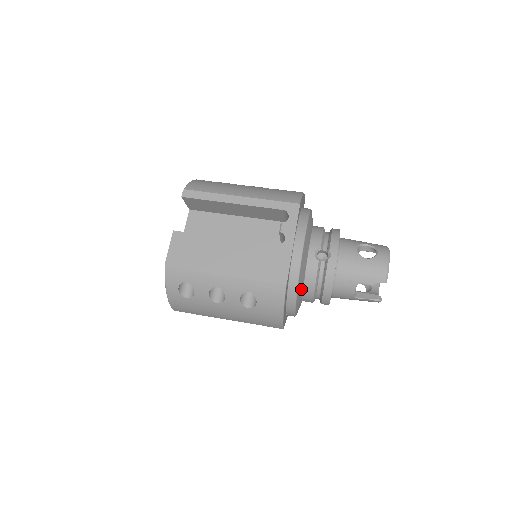
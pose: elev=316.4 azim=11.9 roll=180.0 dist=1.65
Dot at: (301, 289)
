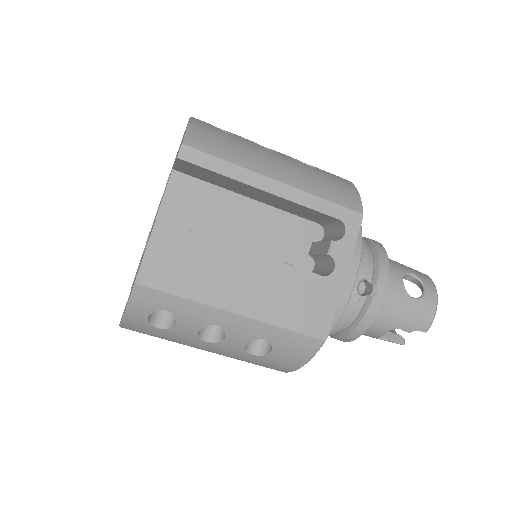
Dot at: occluded
